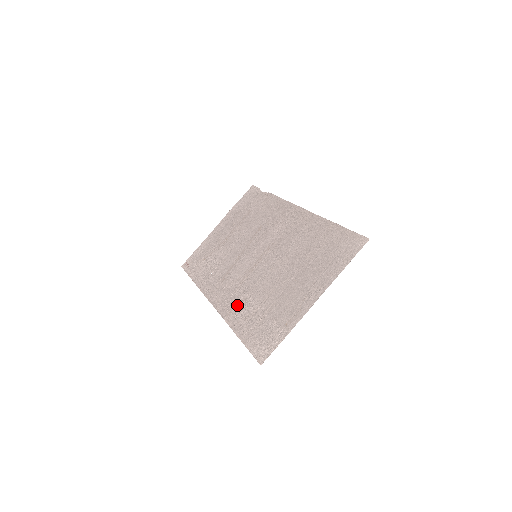
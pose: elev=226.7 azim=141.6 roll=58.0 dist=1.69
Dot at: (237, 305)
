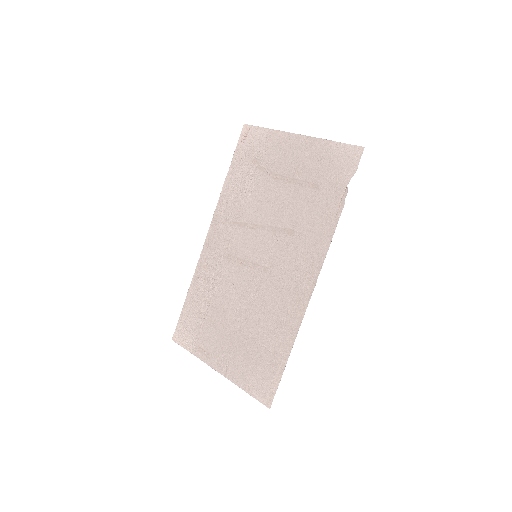
Dot at: (209, 272)
